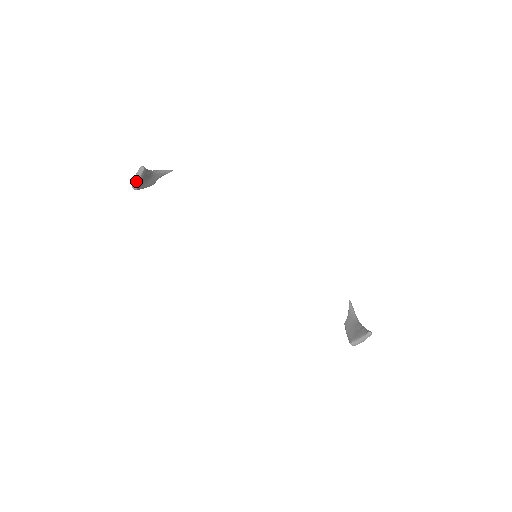
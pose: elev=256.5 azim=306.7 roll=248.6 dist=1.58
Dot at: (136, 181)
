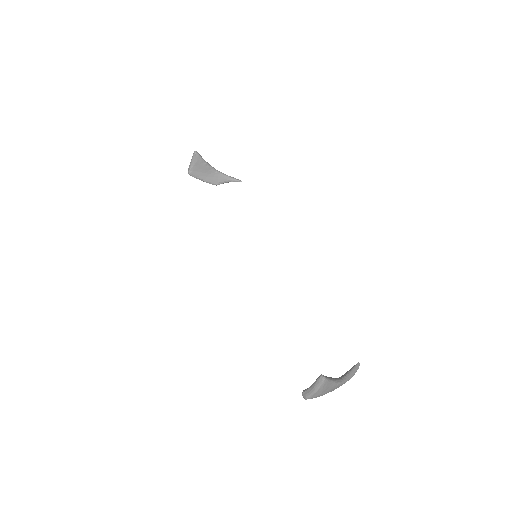
Dot at: (190, 165)
